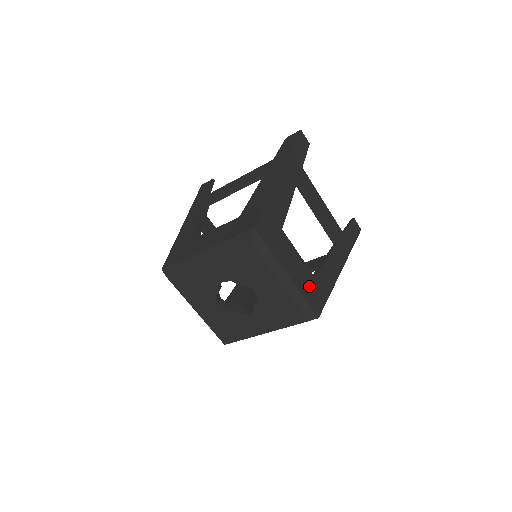
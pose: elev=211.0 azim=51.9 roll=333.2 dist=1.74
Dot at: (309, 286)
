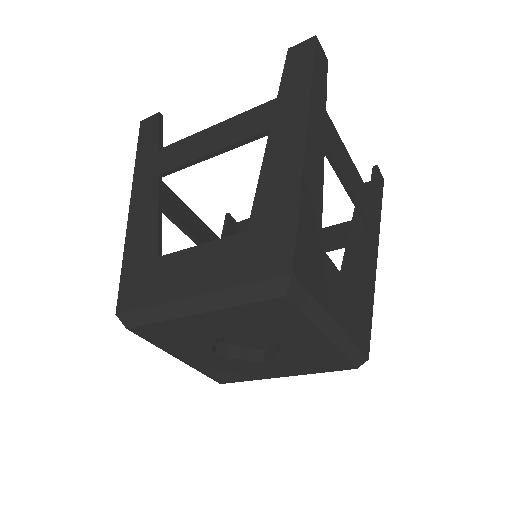
Dot at: (356, 318)
